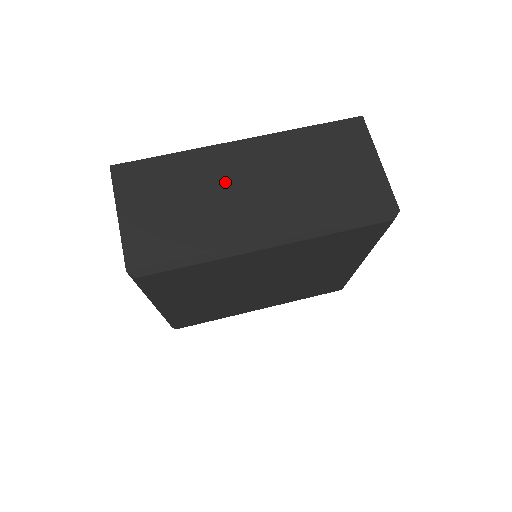
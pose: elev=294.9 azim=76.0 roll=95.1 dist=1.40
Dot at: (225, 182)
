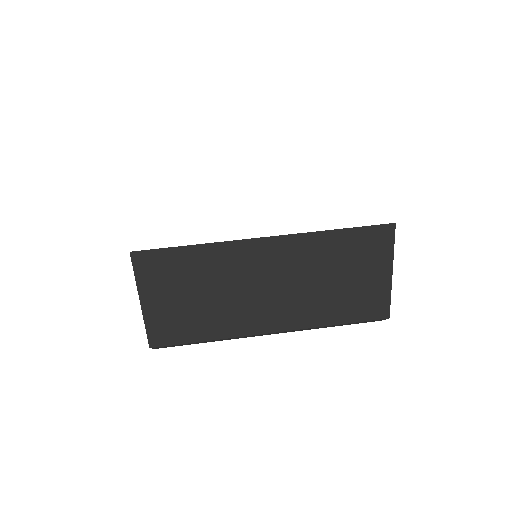
Dot at: (244, 280)
